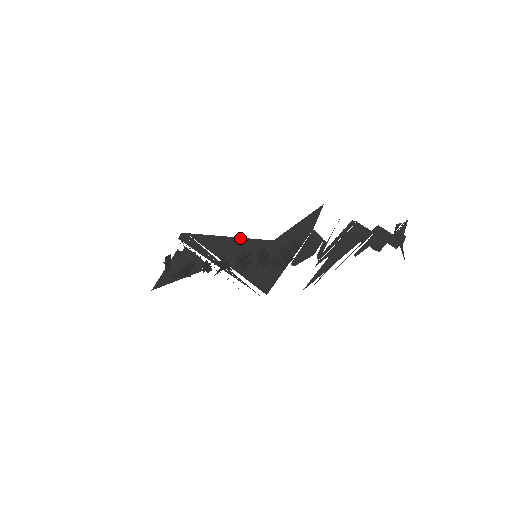
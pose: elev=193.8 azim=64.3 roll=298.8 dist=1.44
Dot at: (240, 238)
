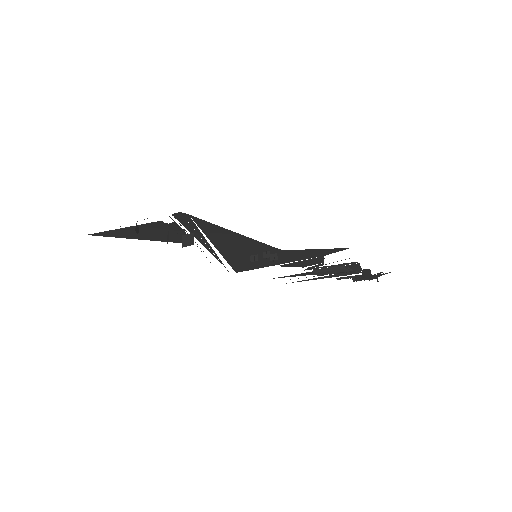
Dot at: (251, 239)
